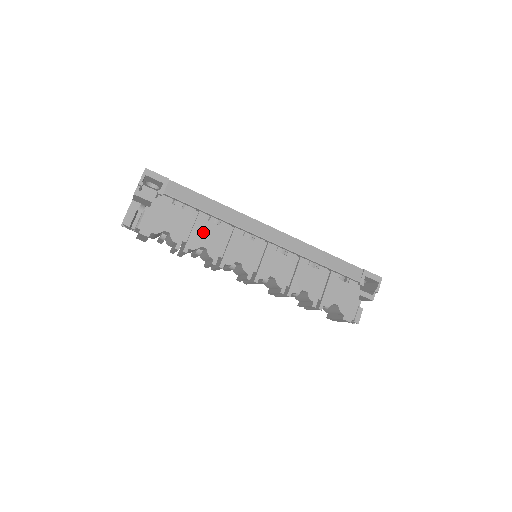
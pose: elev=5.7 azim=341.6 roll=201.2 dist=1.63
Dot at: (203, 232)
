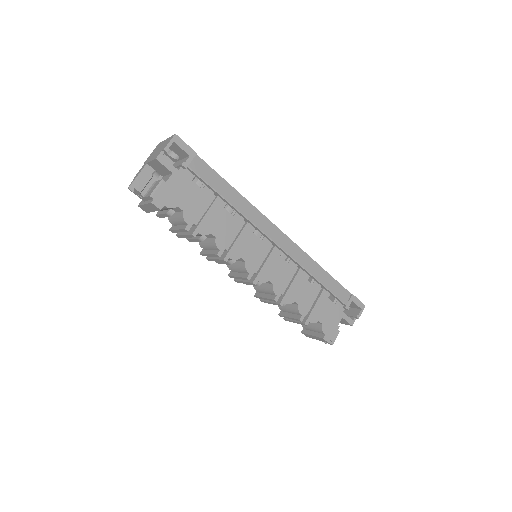
Dot at: (216, 219)
